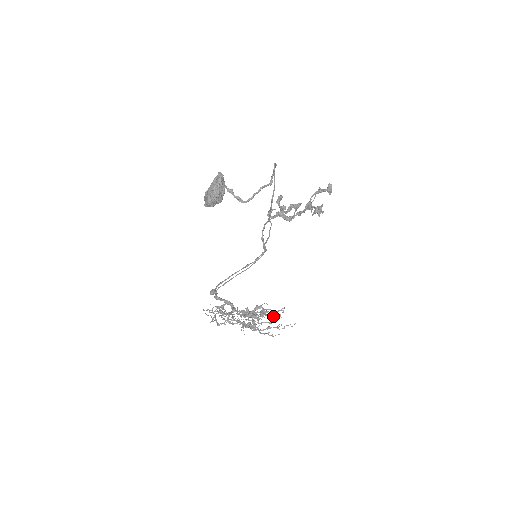
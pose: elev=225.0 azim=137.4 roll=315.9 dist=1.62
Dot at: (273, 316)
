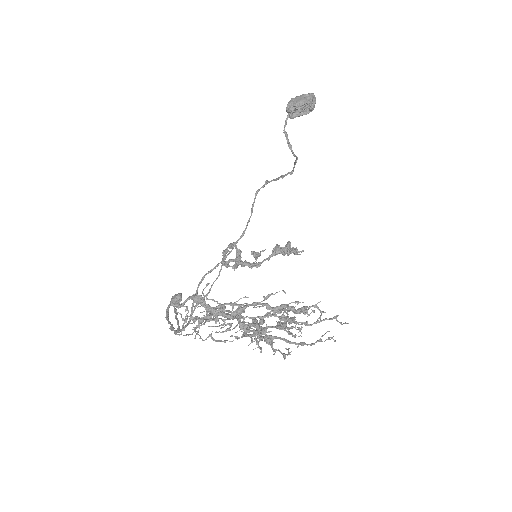
Dot at: occluded
